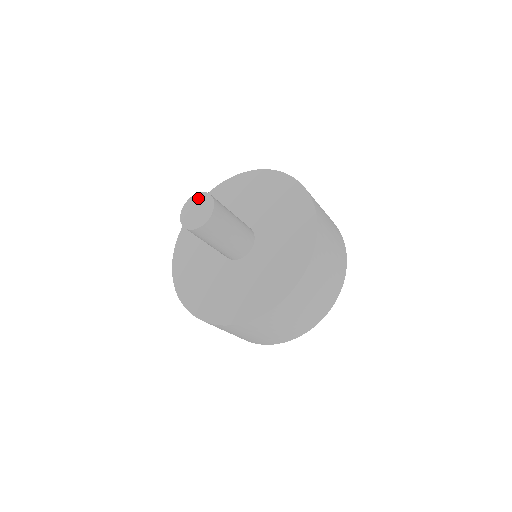
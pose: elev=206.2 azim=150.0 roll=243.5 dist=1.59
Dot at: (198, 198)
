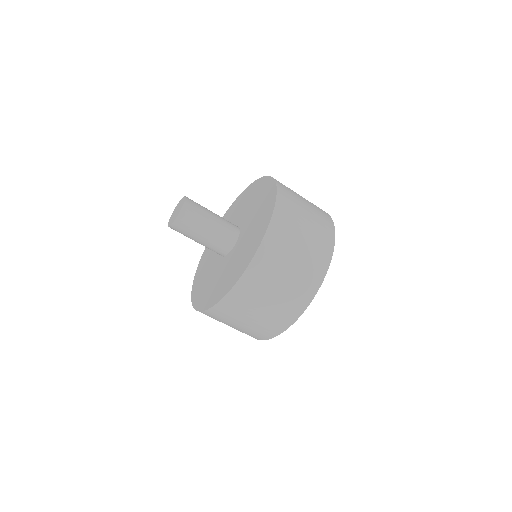
Dot at: (180, 202)
